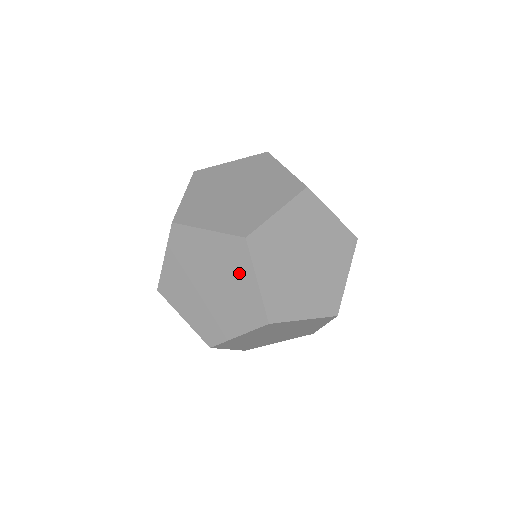
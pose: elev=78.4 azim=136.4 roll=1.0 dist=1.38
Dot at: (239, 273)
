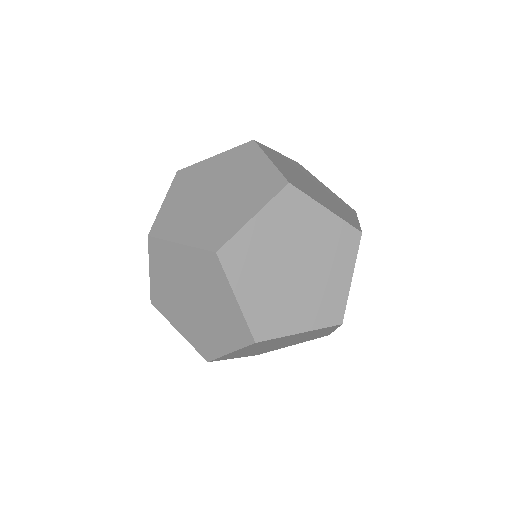
Dot at: (249, 201)
